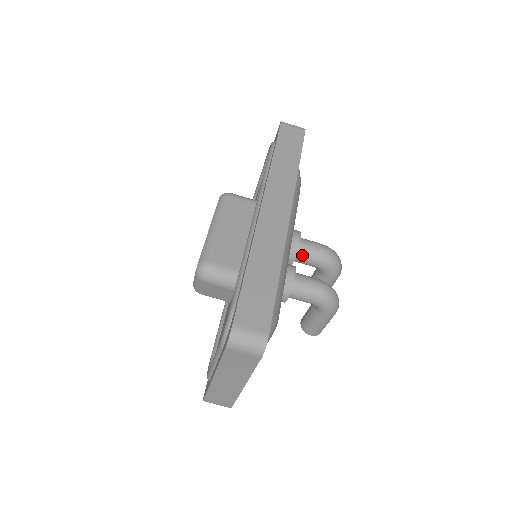
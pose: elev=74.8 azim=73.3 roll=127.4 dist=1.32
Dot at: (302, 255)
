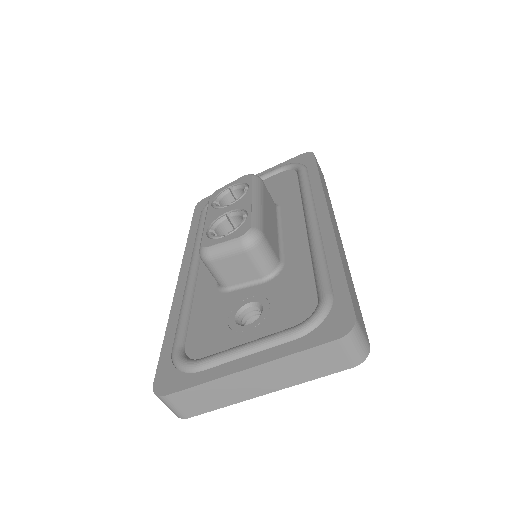
Dot at: occluded
